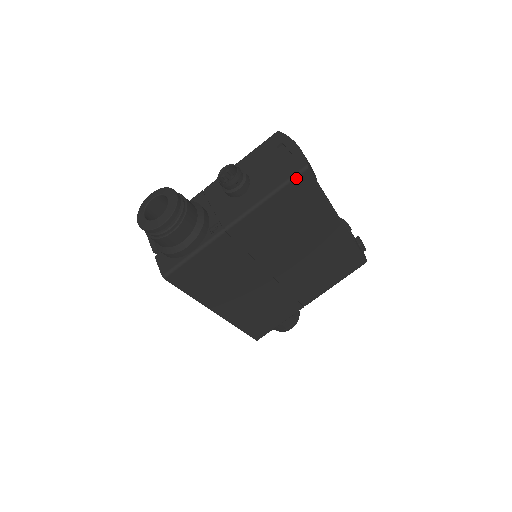
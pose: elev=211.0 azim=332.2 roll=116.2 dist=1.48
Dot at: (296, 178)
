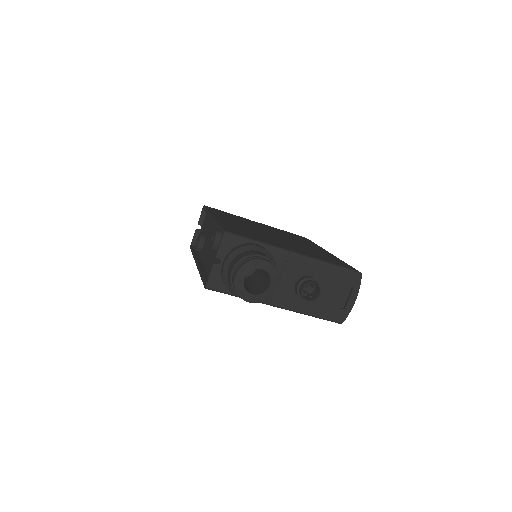
Dot at: occluded
